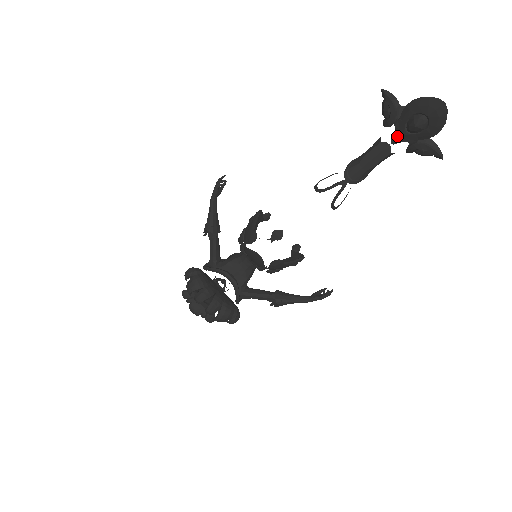
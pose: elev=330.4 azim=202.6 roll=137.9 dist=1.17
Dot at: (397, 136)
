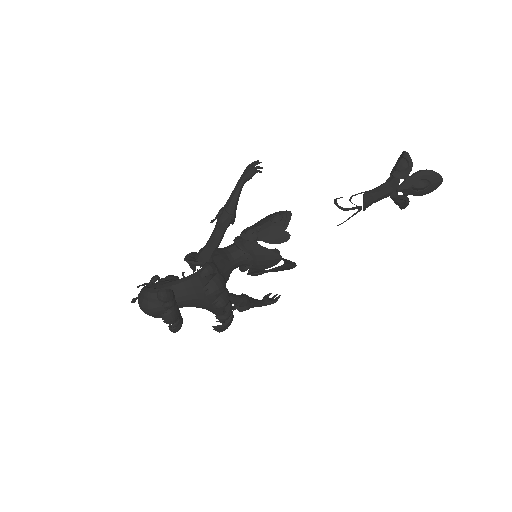
Dot at: (404, 187)
